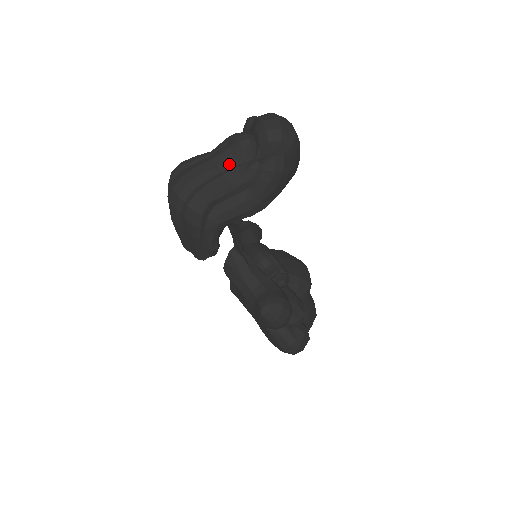
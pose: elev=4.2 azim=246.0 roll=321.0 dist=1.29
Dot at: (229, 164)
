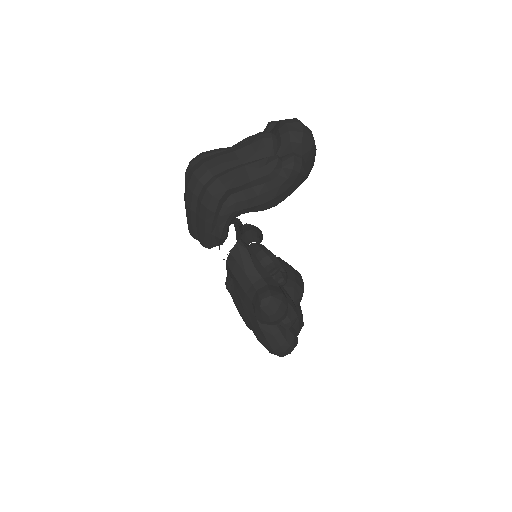
Dot at: (250, 158)
